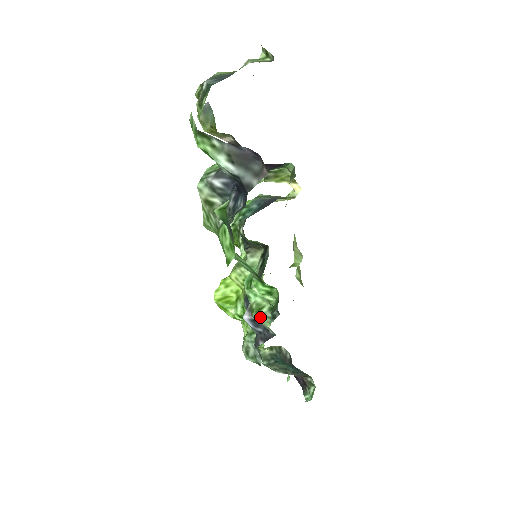
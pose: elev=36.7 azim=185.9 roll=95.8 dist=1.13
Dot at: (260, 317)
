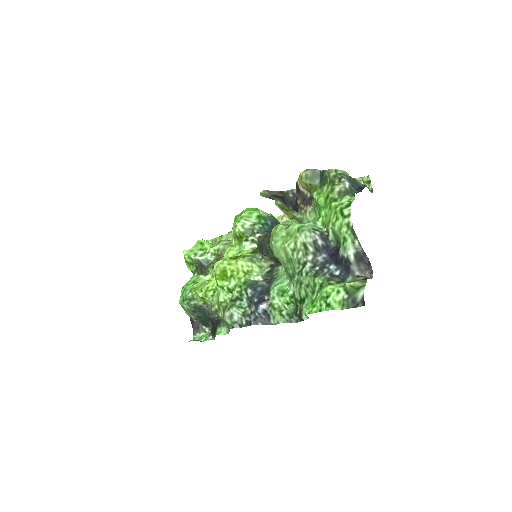
Dot at: (281, 316)
